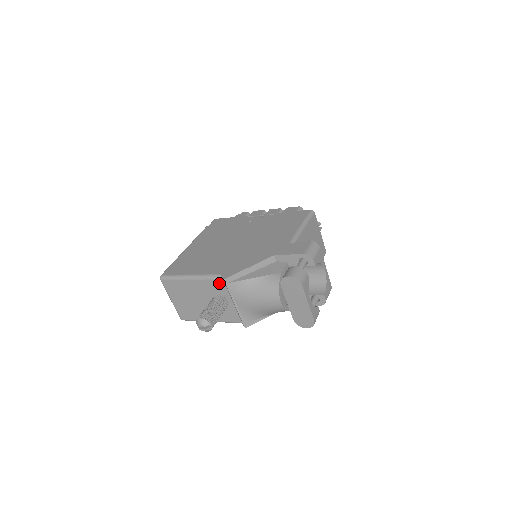
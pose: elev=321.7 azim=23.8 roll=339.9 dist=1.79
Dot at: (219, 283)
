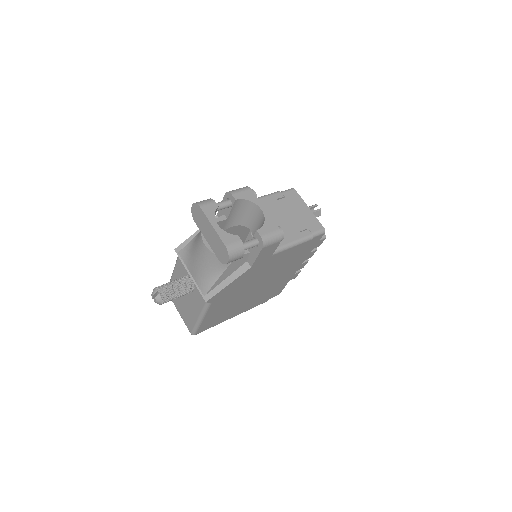
Dot at: (180, 261)
